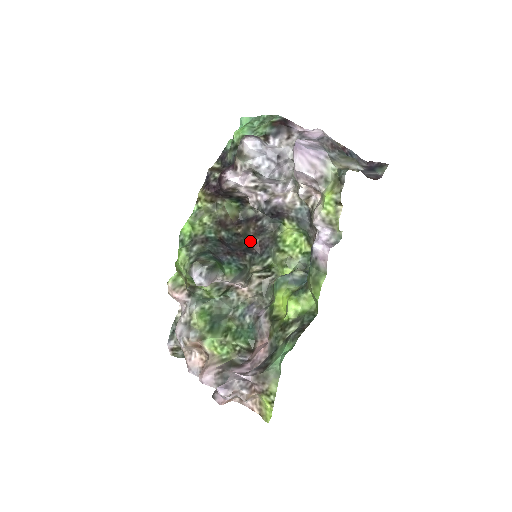
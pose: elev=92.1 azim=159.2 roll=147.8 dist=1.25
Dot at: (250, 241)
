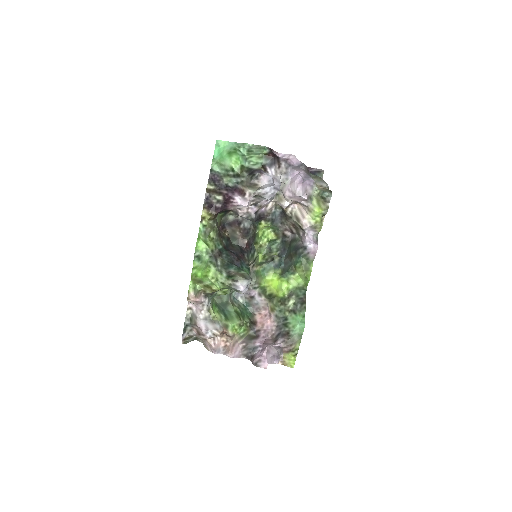
Dot at: (240, 243)
